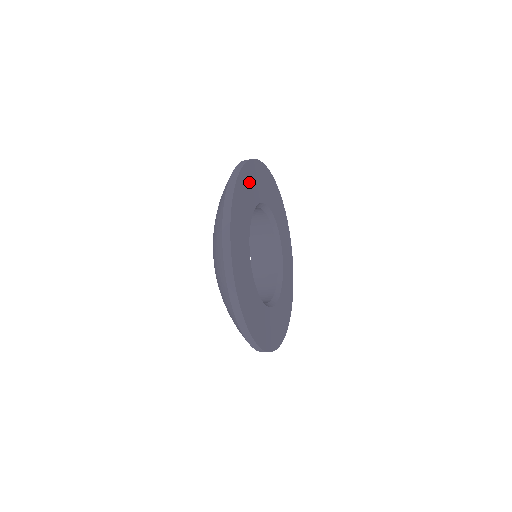
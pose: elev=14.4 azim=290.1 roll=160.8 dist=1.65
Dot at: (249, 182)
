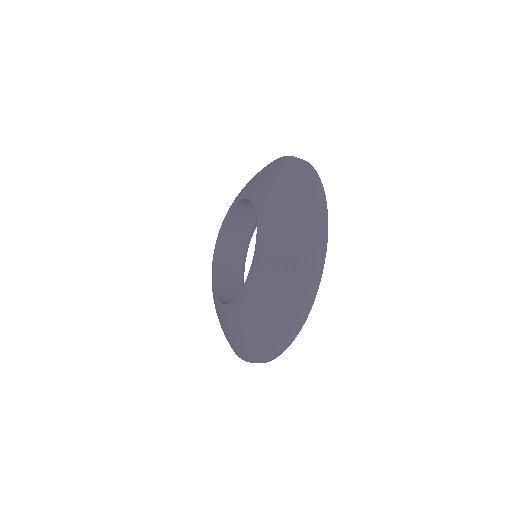
Dot at: occluded
